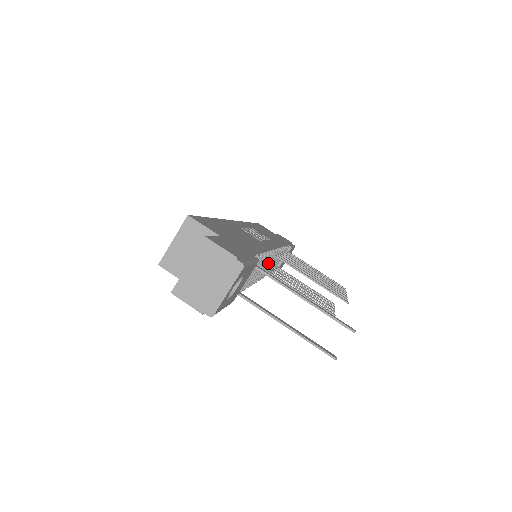
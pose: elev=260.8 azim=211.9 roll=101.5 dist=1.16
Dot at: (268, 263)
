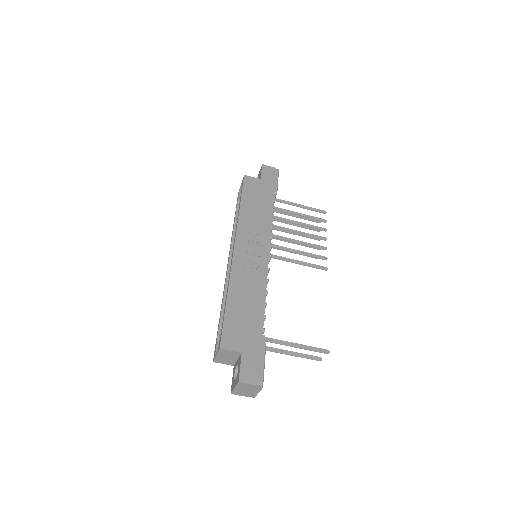
Dot at: occluded
